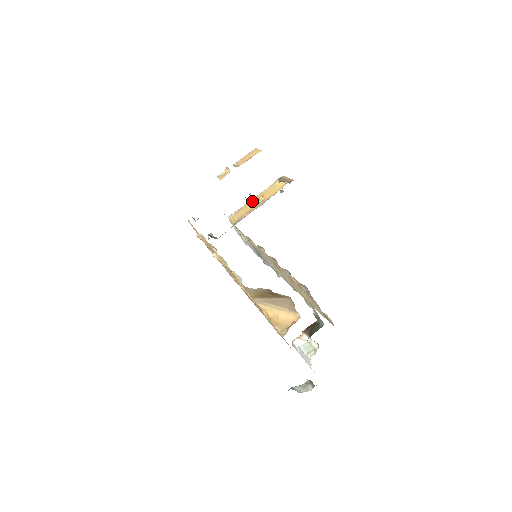
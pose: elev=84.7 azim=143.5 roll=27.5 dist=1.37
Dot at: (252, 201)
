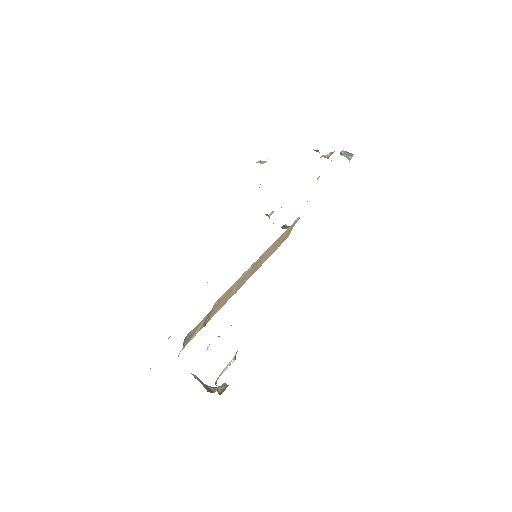
Dot at: occluded
